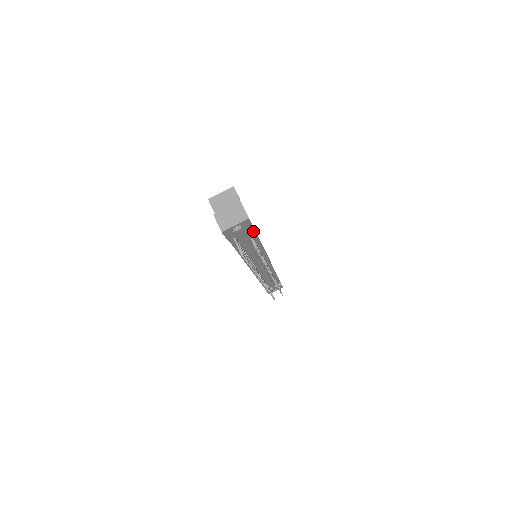
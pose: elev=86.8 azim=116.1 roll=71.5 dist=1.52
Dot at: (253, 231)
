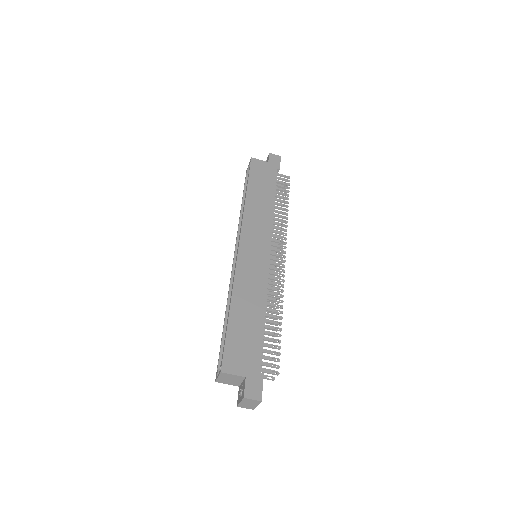
Dot at: (261, 356)
